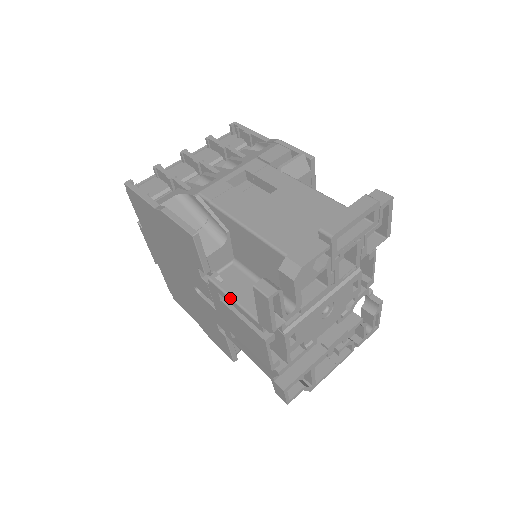
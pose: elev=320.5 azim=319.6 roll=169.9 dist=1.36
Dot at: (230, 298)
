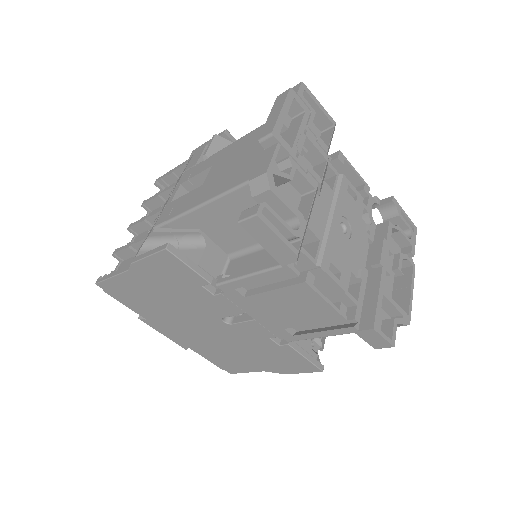
Dot at: (244, 277)
